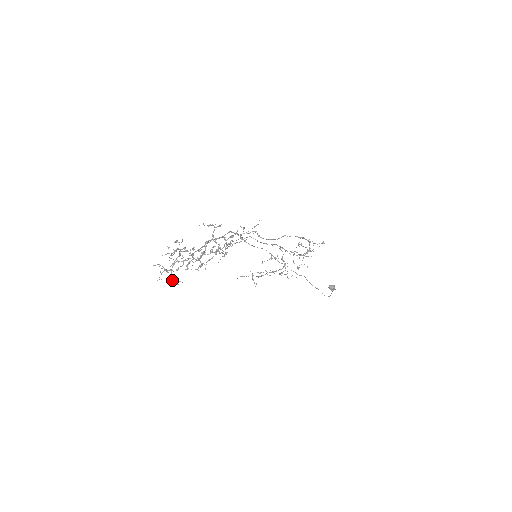
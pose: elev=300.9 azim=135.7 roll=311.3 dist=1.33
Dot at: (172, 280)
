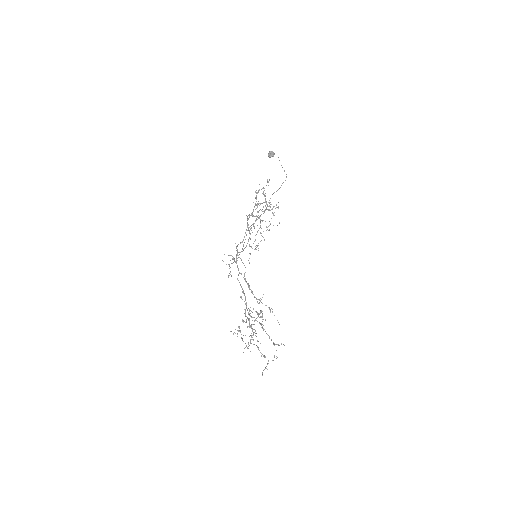
Dot at: occluded
